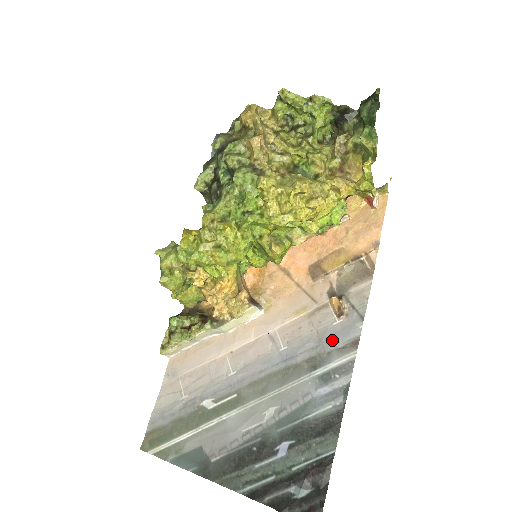
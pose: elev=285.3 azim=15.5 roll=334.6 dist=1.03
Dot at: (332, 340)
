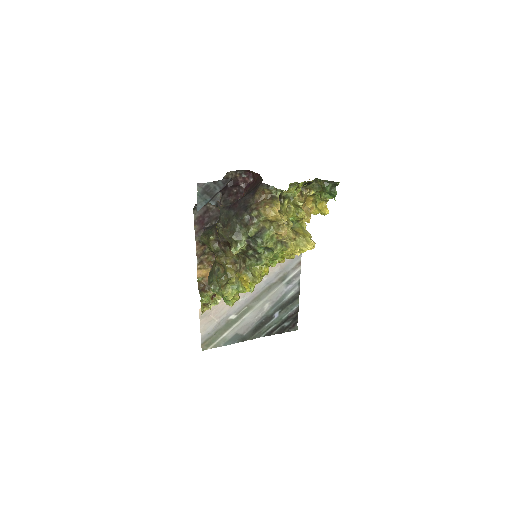
Dot at: (289, 266)
